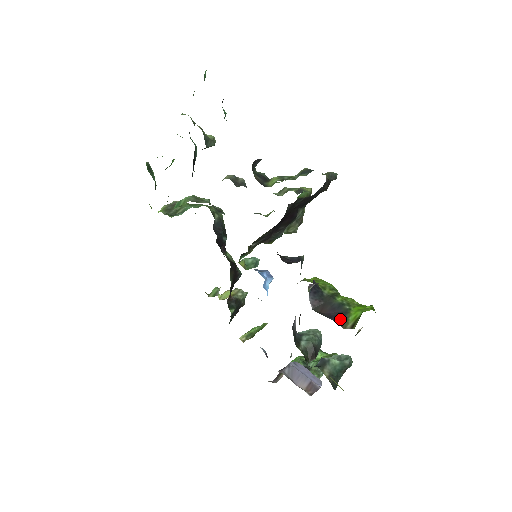
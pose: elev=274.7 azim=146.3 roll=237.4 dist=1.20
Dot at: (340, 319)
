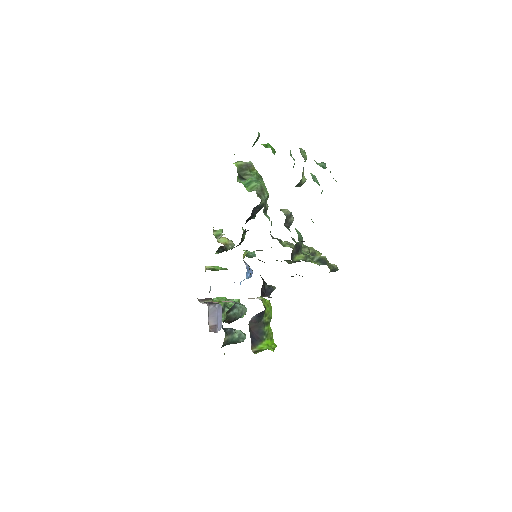
Dot at: (255, 342)
